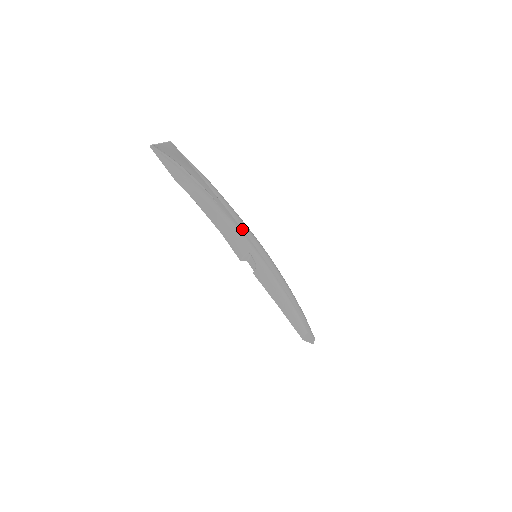
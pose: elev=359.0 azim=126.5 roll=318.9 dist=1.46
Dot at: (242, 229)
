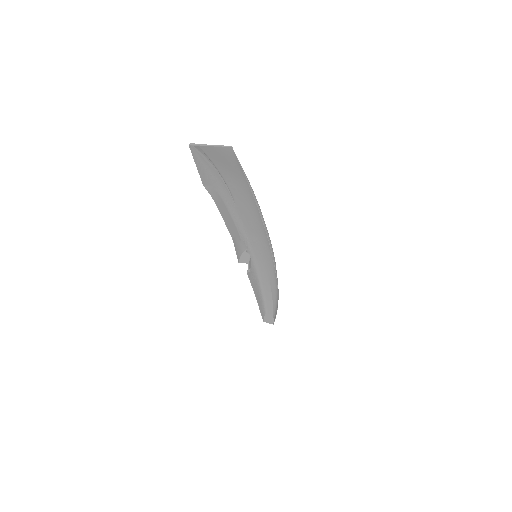
Dot at: (268, 238)
